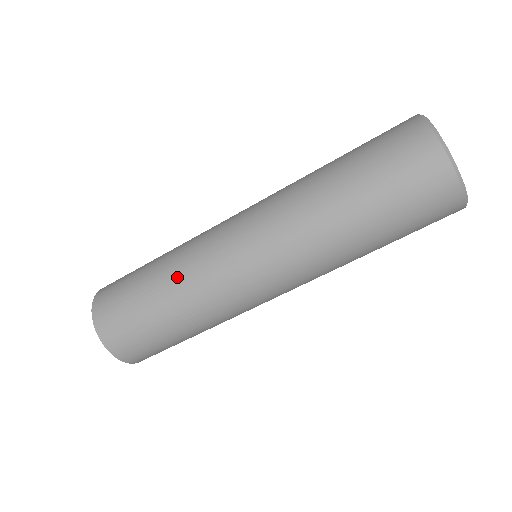
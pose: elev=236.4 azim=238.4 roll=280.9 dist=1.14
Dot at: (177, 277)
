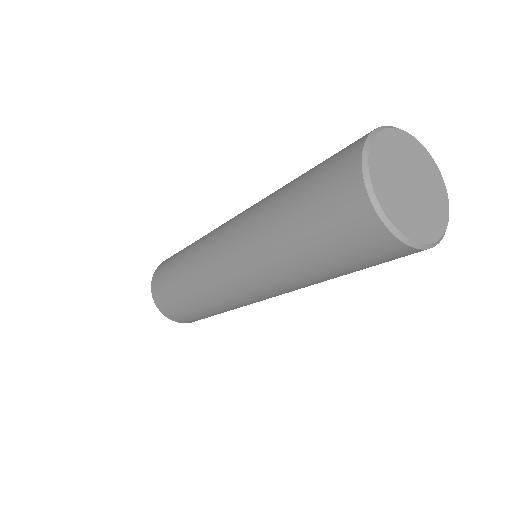
Dot at: (225, 310)
